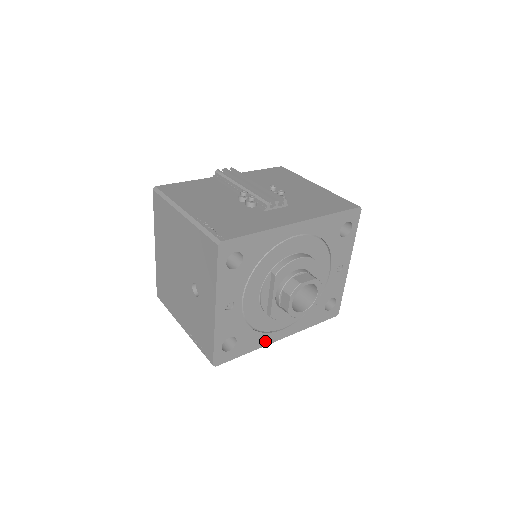
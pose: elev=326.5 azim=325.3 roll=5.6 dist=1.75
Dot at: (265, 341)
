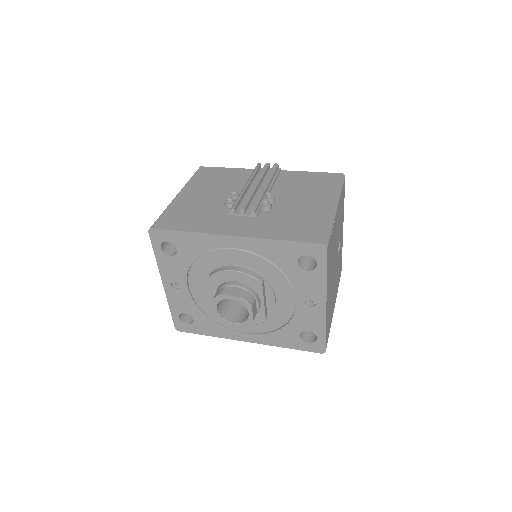
Dot at: (227, 334)
